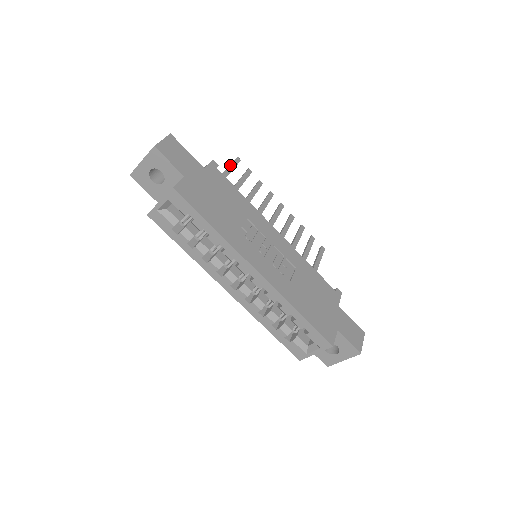
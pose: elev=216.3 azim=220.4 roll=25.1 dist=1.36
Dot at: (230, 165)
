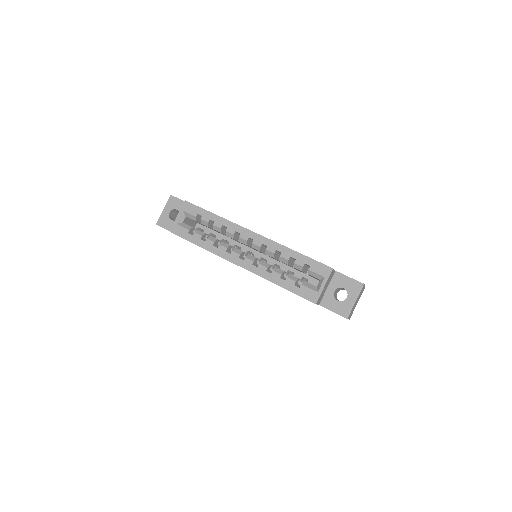
Dot at: occluded
